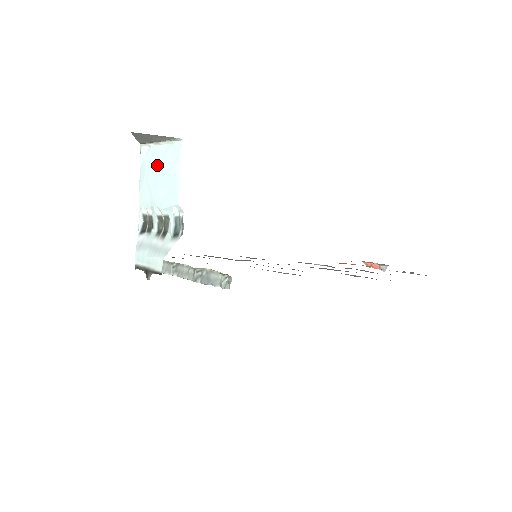
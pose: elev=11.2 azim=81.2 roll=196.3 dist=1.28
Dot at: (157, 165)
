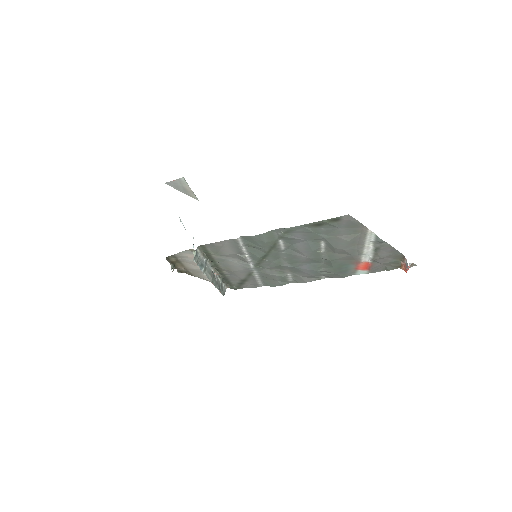
Dot at: occluded
